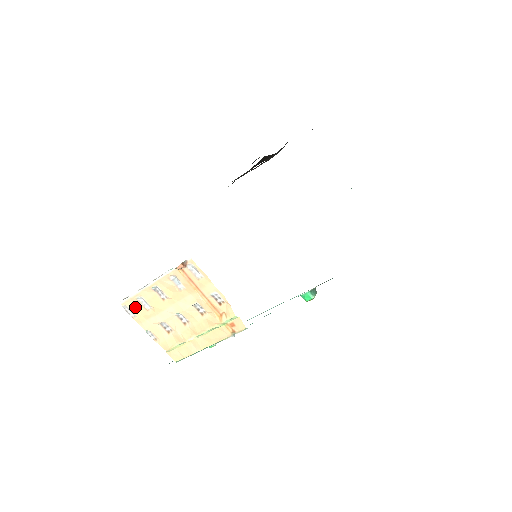
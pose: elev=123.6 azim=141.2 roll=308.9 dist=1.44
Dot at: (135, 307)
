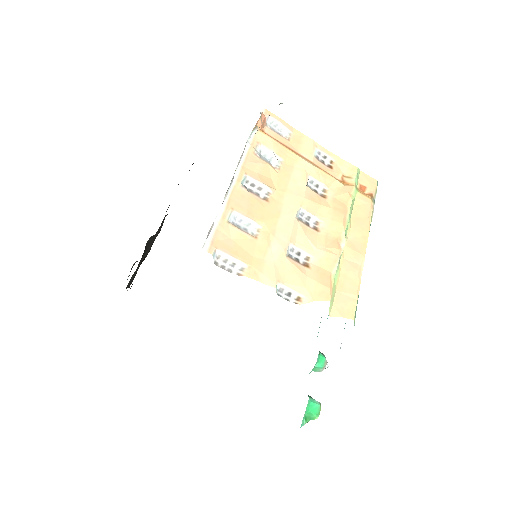
Dot at: (233, 245)
